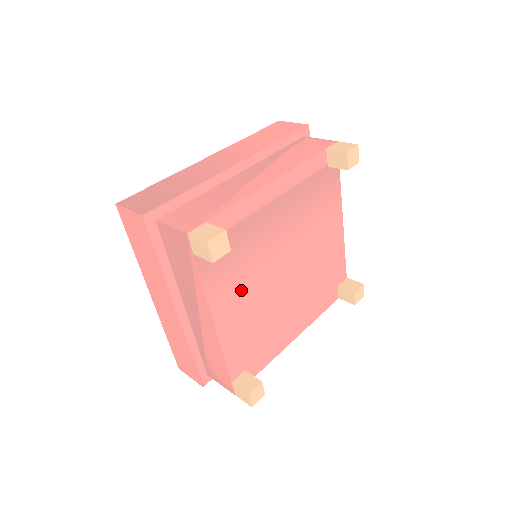
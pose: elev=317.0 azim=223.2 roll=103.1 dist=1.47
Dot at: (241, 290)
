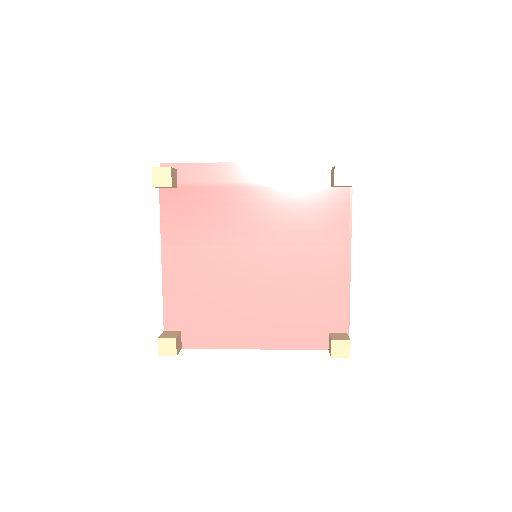
Dot at: (196, 248)
